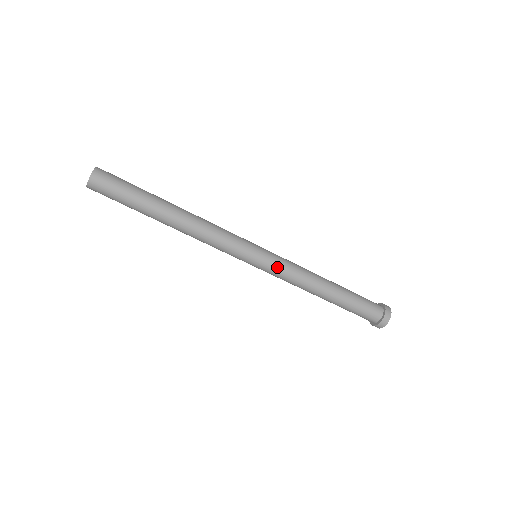
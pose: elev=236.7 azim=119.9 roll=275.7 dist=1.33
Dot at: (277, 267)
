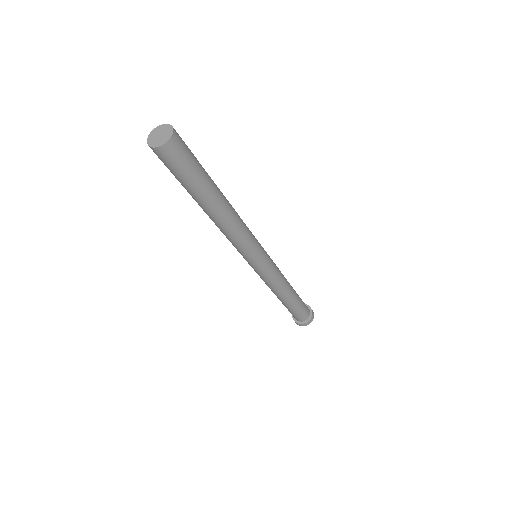
Dot at: (261, 275)
